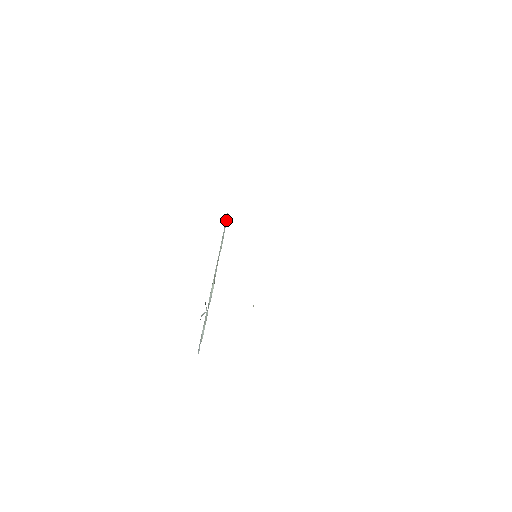
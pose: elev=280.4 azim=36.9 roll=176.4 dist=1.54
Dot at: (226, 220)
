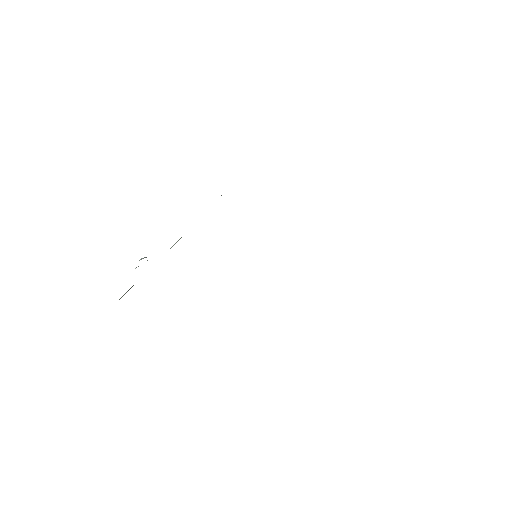
Dot at: occluded
